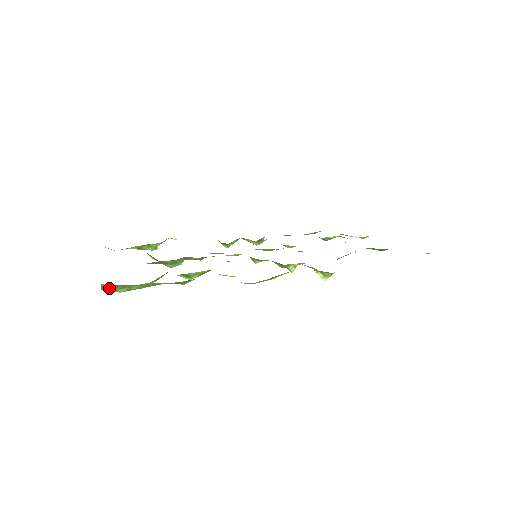
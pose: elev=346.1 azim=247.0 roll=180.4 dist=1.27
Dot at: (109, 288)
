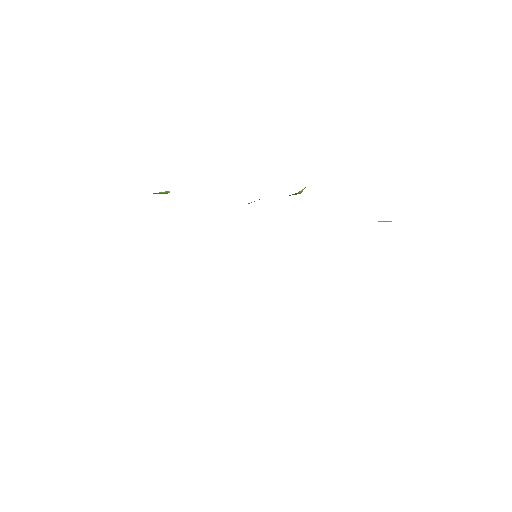
Dot at: occluded
